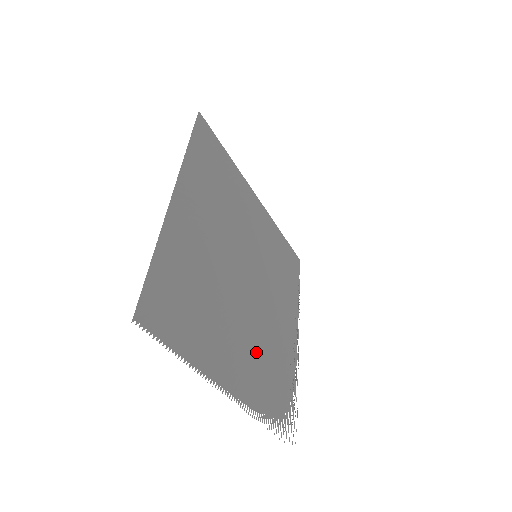
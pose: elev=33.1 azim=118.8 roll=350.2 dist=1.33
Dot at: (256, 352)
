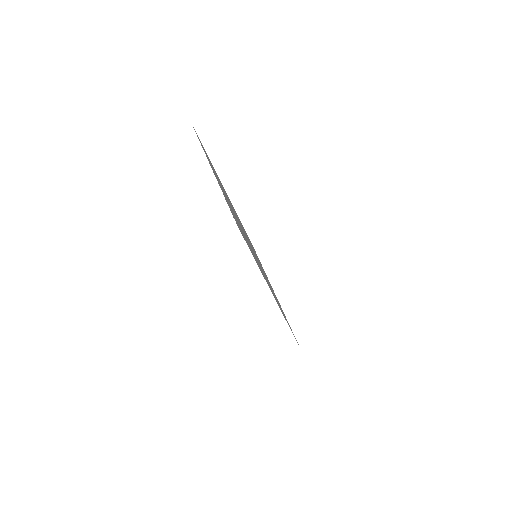
Dot at: occluded
